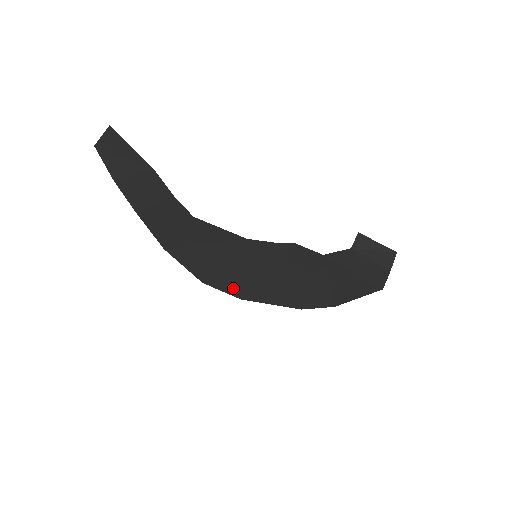
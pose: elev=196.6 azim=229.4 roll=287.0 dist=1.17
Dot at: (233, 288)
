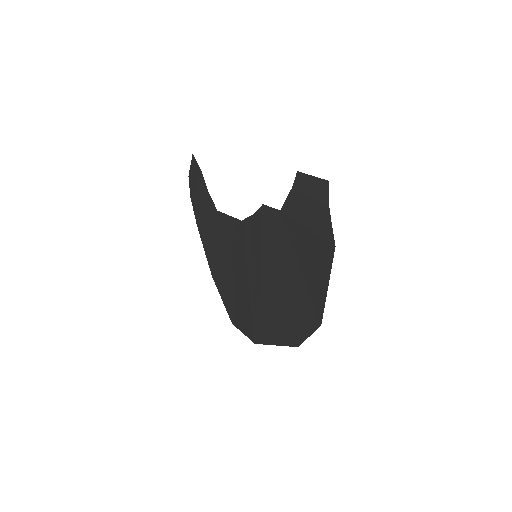
Dot at: (248, 320)
